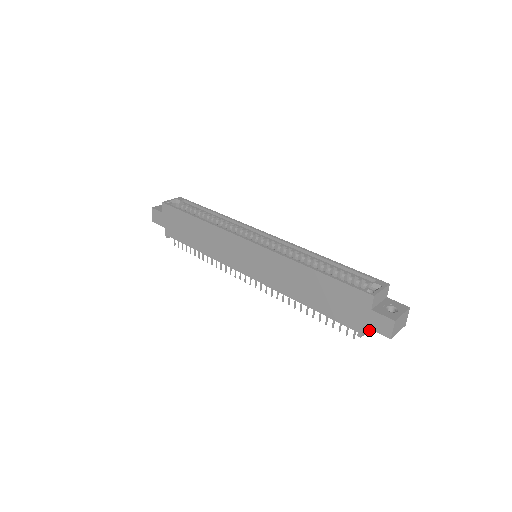
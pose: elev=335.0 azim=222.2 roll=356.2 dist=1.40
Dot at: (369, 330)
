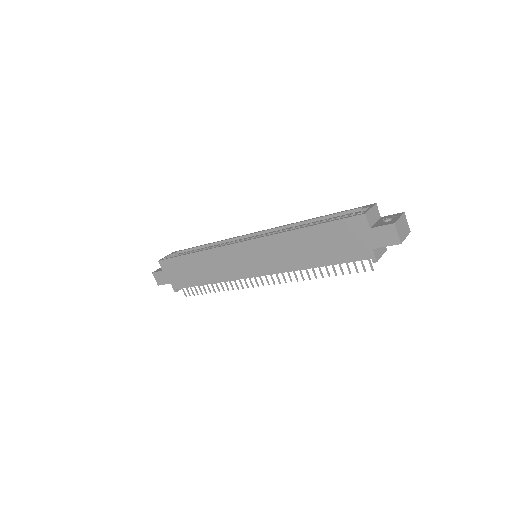
Dot at: occluded
